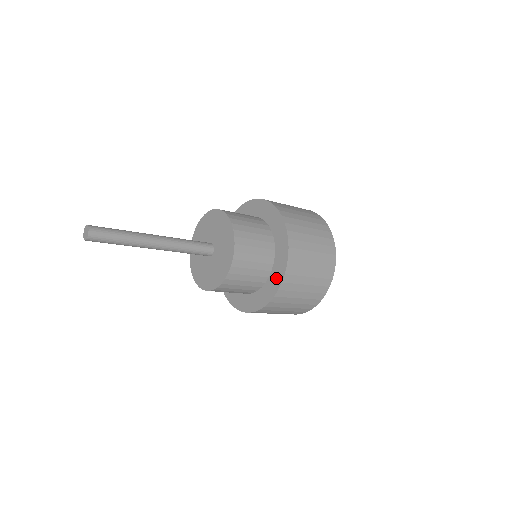
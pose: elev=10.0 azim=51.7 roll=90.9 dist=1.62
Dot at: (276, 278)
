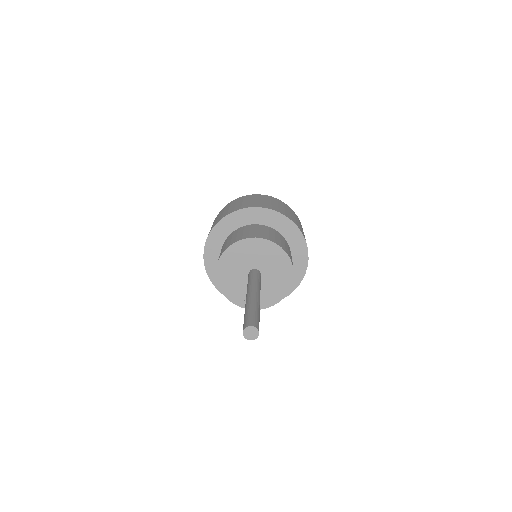
Dot at: occluded
